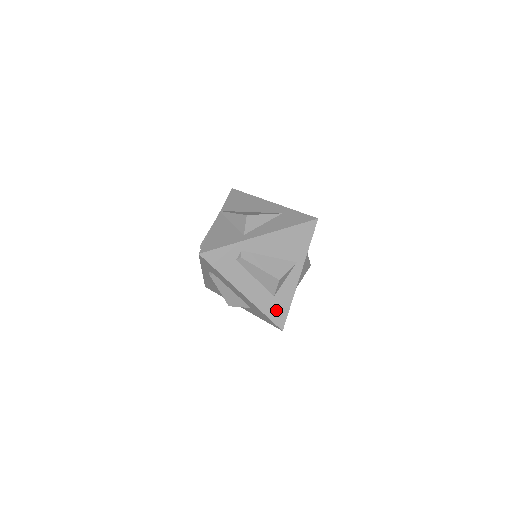
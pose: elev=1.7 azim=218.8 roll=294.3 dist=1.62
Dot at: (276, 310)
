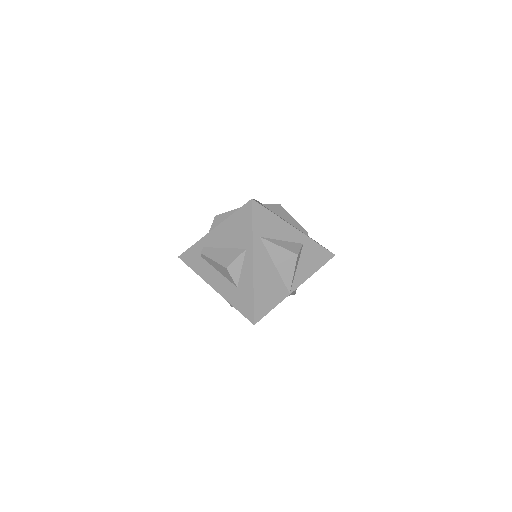
Dot at: (243, 302)
